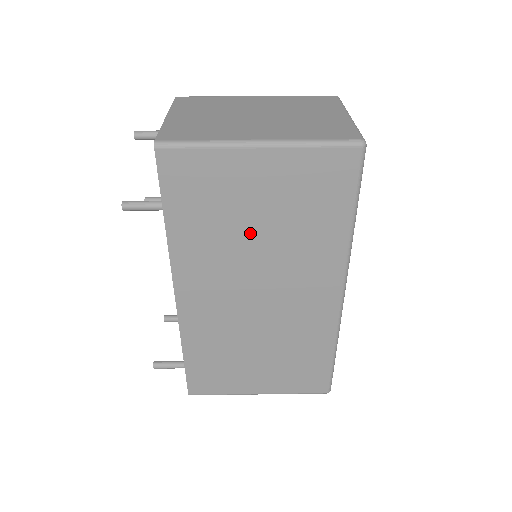
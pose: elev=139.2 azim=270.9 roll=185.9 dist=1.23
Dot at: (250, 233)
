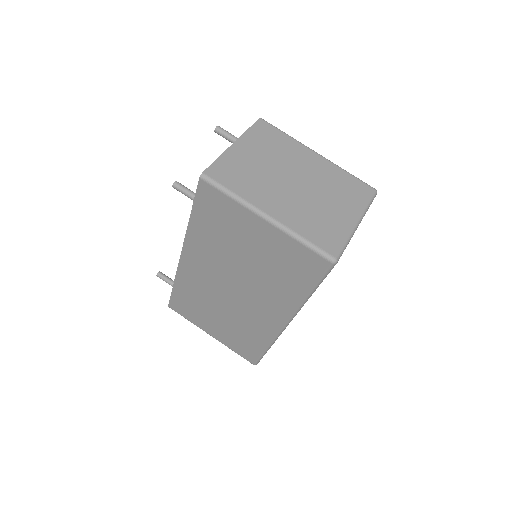
Dot at: (240, 257)
